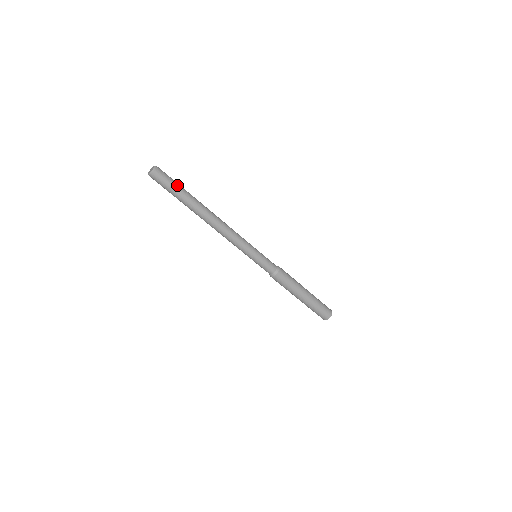
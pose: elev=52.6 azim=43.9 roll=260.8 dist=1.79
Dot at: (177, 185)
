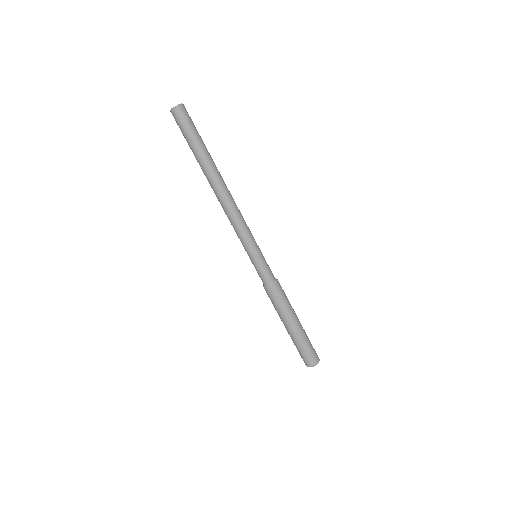
Dot at: (197, 135)
